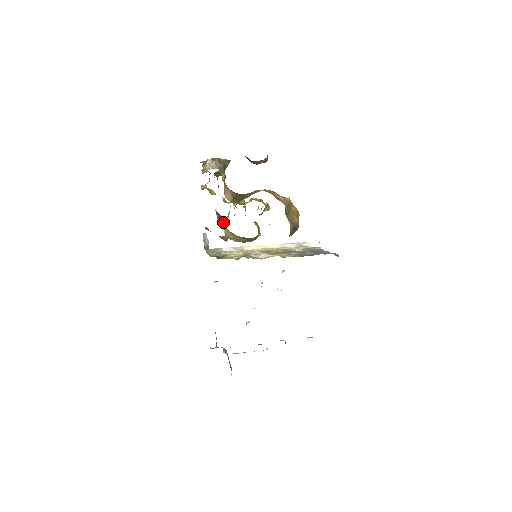
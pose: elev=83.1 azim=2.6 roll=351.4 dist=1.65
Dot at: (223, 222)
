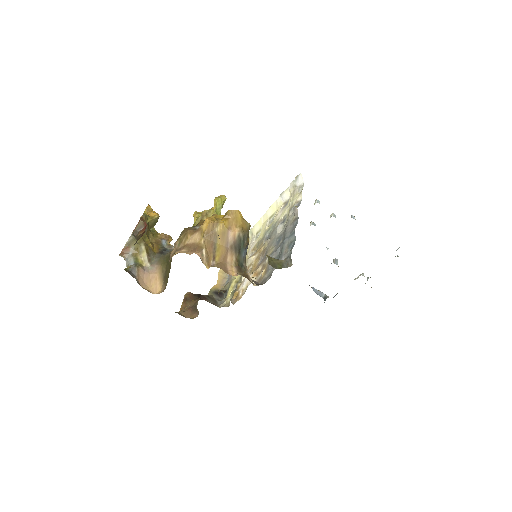
Dot at: occluded
